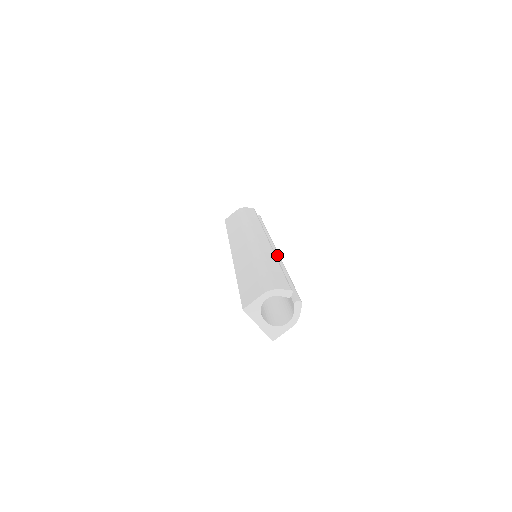
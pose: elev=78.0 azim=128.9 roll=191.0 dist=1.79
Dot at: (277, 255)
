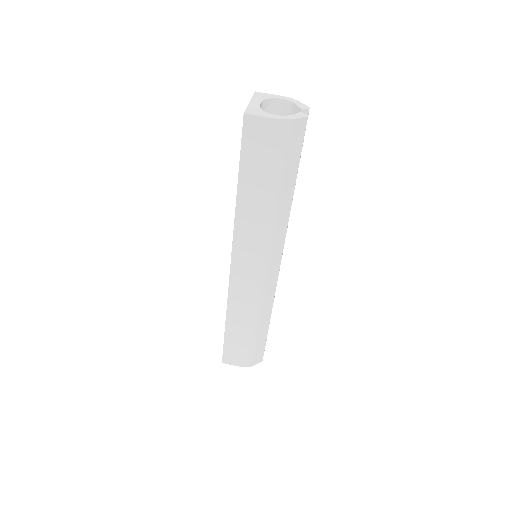
Dot at: occluded
